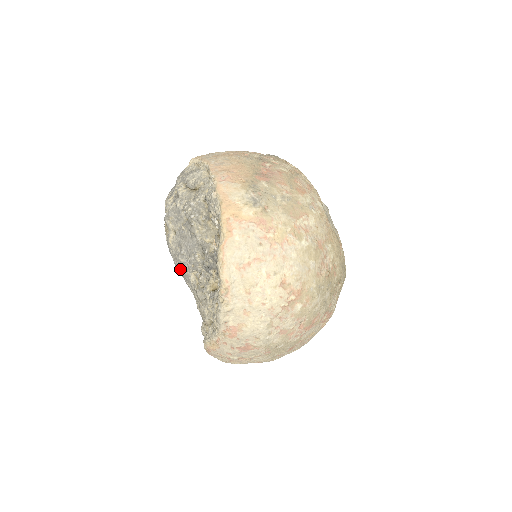
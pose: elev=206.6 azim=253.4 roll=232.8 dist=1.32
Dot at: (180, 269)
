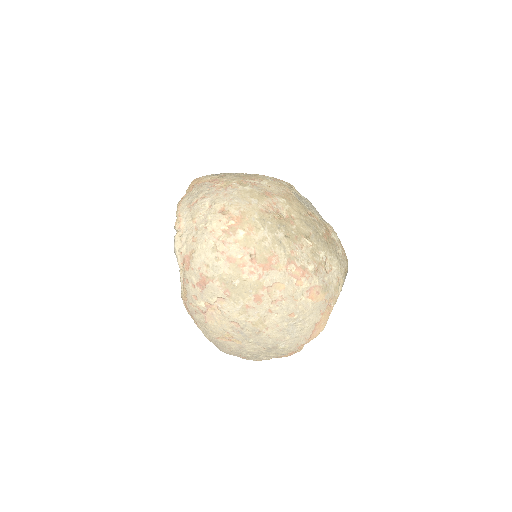
Dot at: occluded
